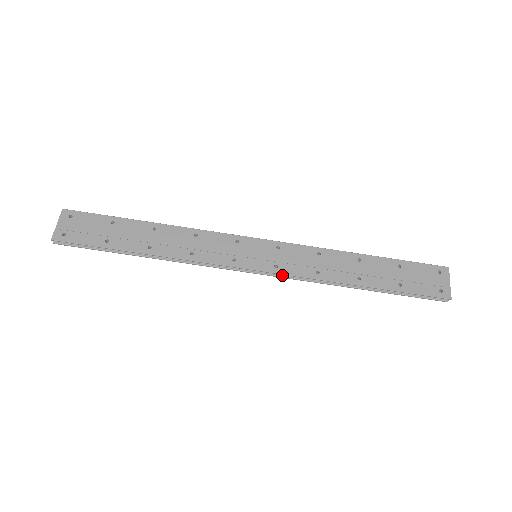
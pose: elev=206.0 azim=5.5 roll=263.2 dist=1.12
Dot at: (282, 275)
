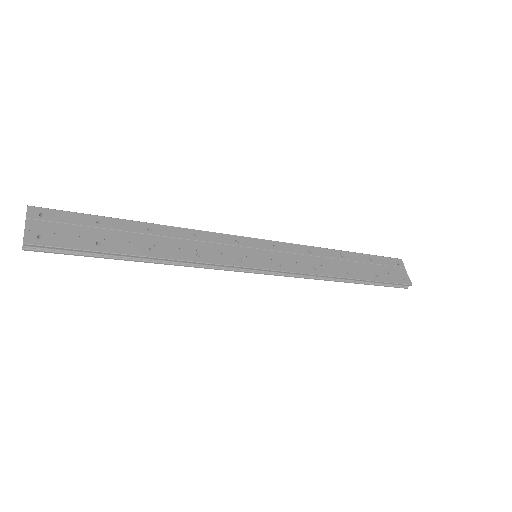
Dot at: (284, 273)
